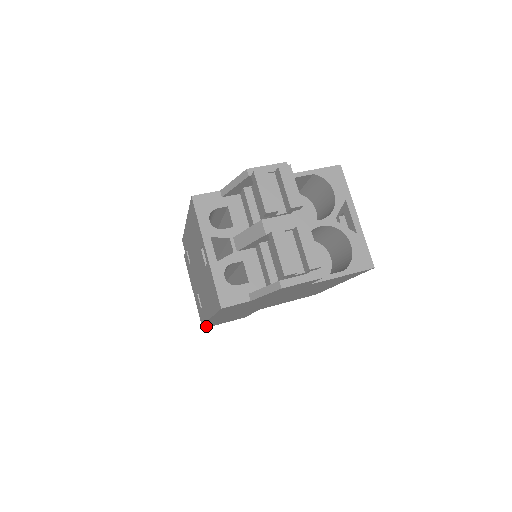
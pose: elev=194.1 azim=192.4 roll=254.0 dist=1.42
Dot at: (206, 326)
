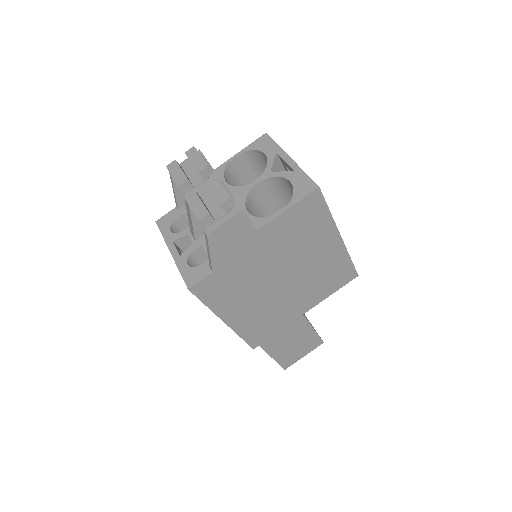
Dot at: (277, 361)
